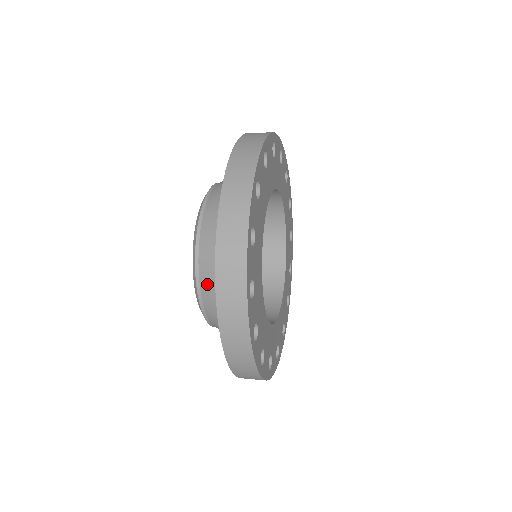
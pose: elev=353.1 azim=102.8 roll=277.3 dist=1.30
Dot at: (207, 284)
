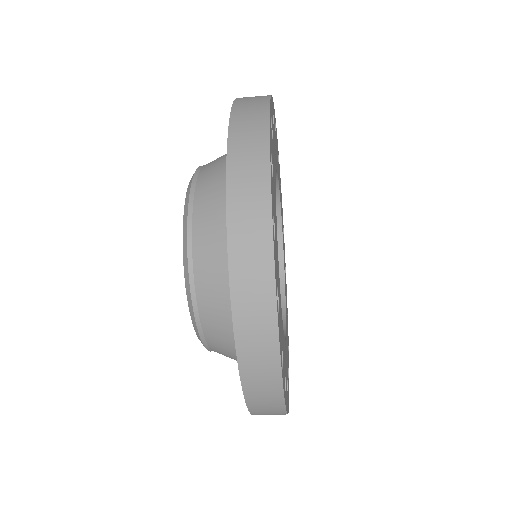
Dot at: (214, 334)
